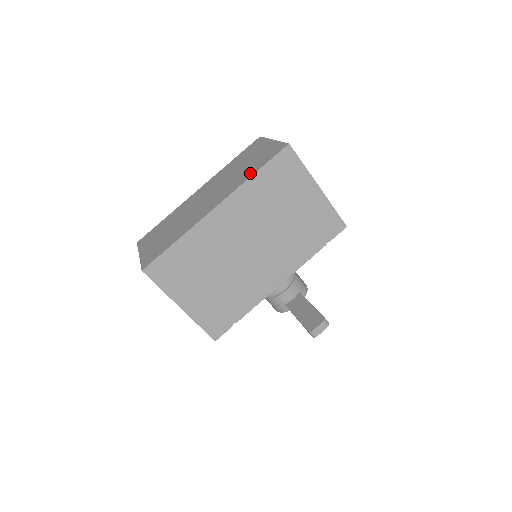
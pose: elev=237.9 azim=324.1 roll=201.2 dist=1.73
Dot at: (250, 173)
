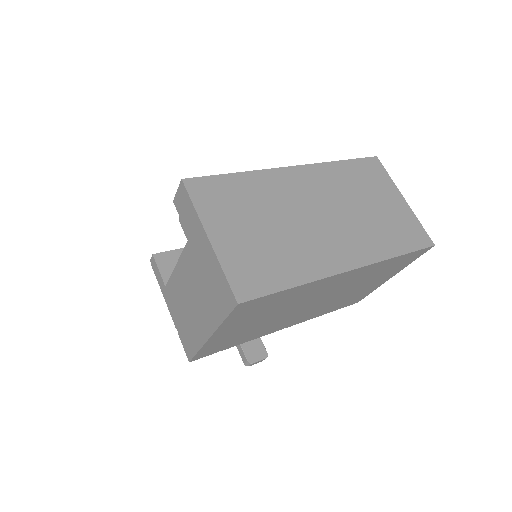
Dot at: (392, 247)
